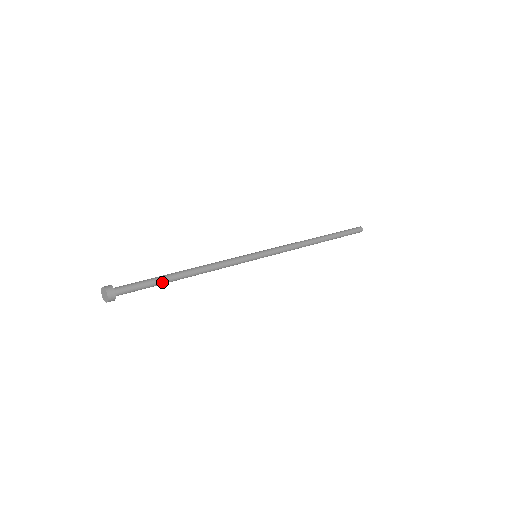
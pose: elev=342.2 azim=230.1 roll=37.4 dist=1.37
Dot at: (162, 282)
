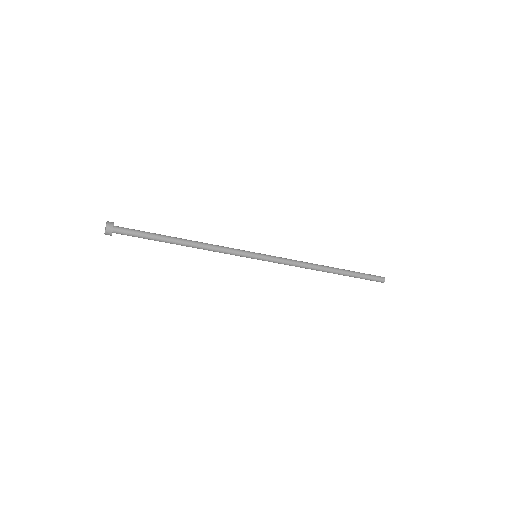
Dot at: (157, 237)
